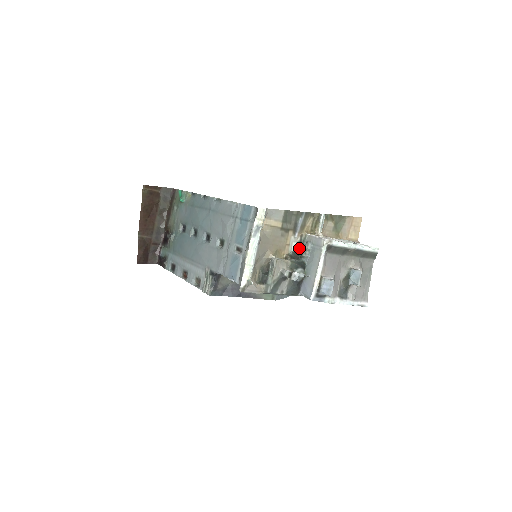
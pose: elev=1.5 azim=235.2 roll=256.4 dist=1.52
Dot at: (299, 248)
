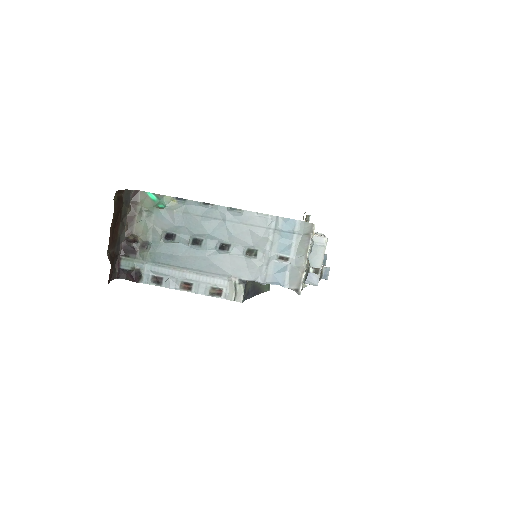
Dot at: occluded
